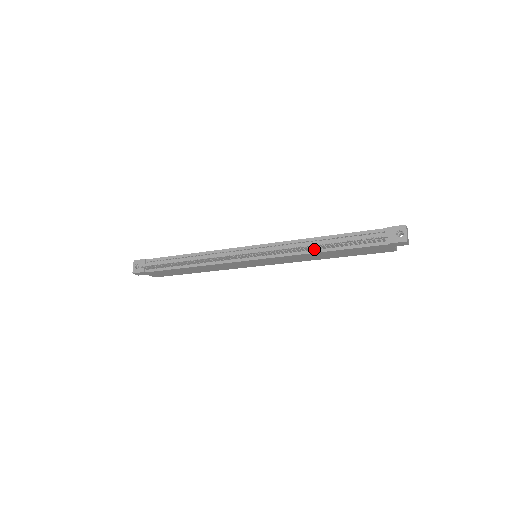
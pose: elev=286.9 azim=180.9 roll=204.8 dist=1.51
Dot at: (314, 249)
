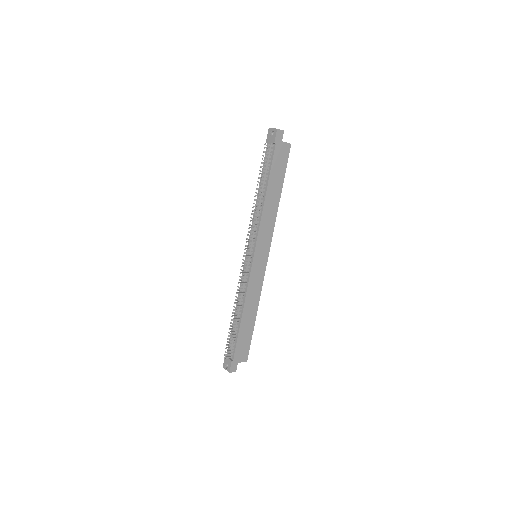
Dot at: (262, 203)
